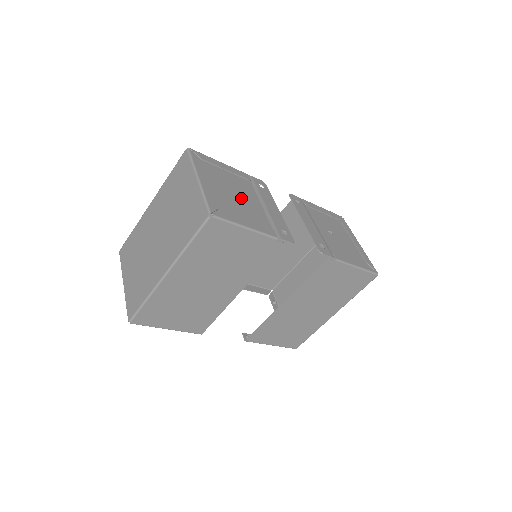
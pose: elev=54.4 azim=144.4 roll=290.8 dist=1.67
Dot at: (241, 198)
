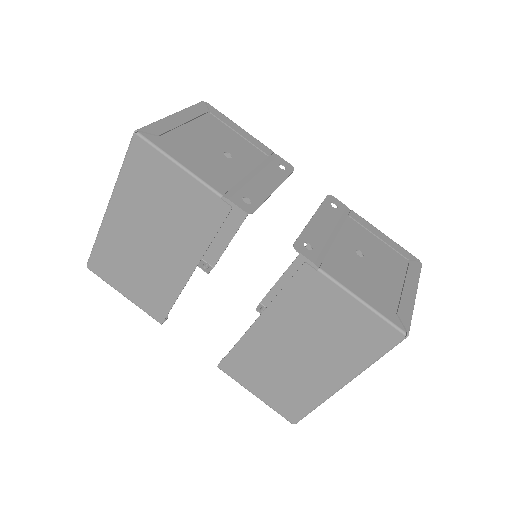
Dot at: (221, 153)
